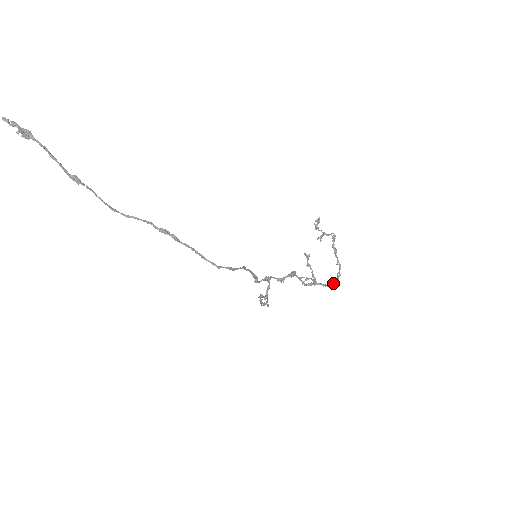
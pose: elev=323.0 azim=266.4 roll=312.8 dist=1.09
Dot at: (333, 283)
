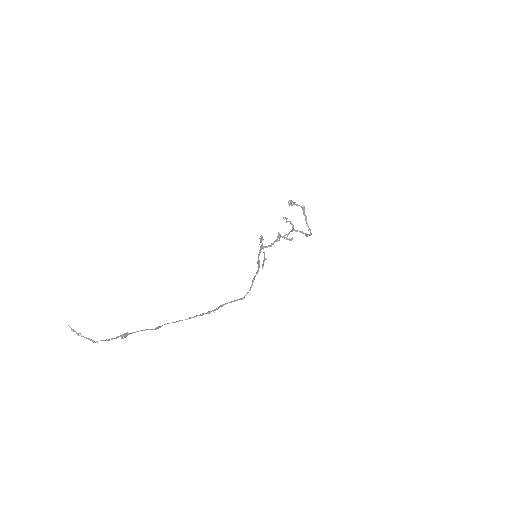
Dot at: (307, 236)
